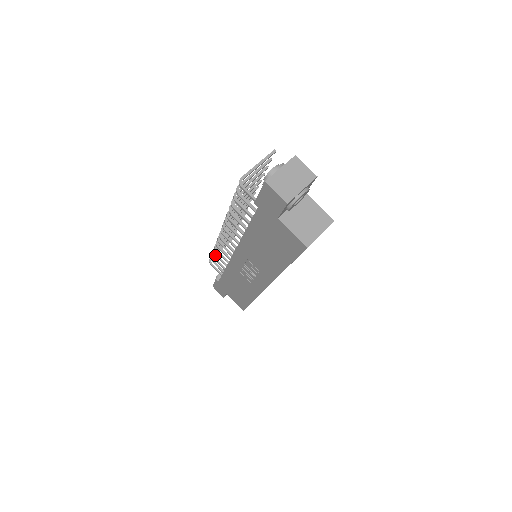
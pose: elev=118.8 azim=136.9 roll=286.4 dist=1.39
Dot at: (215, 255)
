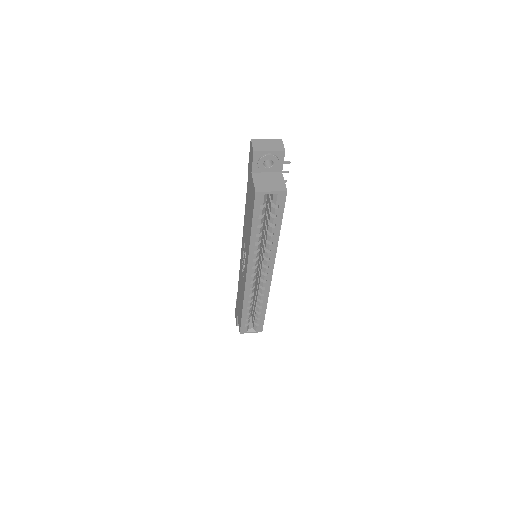
Dot at: occluded
